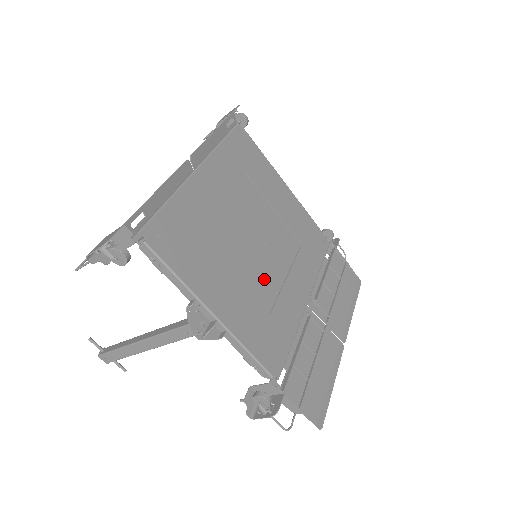
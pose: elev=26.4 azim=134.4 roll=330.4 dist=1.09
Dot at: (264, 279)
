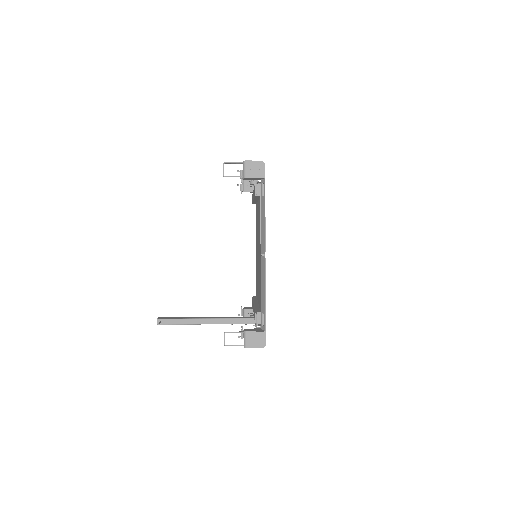
Dot at: occluded
